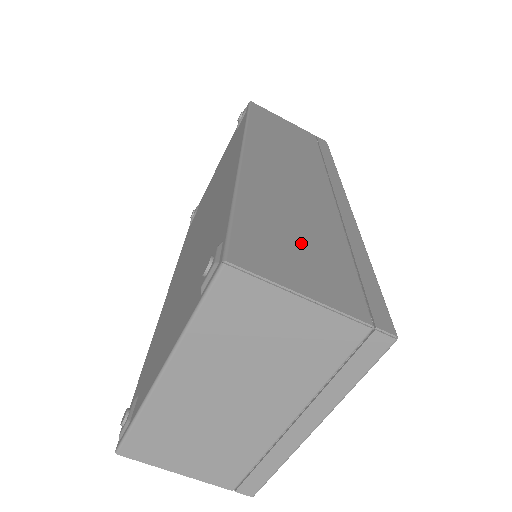
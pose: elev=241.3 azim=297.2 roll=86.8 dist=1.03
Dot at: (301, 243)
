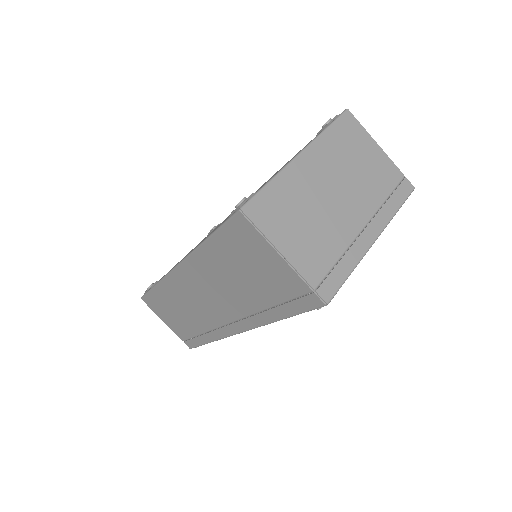
Dot at: occluded
